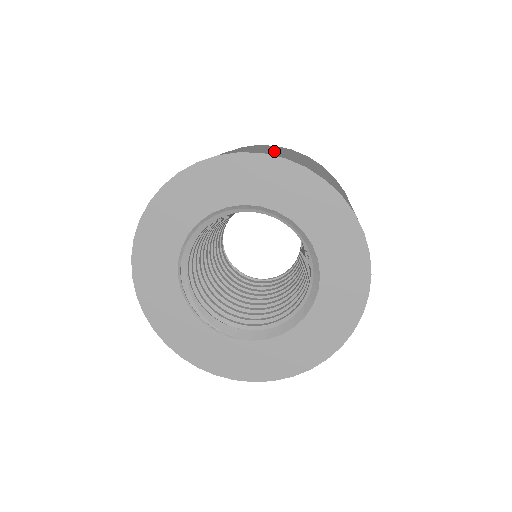
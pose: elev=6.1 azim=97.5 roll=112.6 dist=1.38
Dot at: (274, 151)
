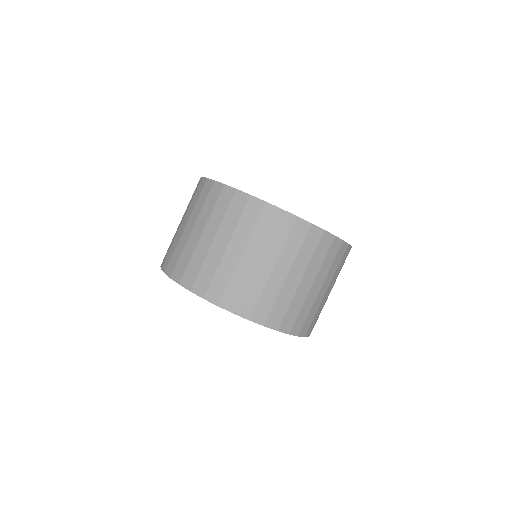
Dot at: (198, 251)
